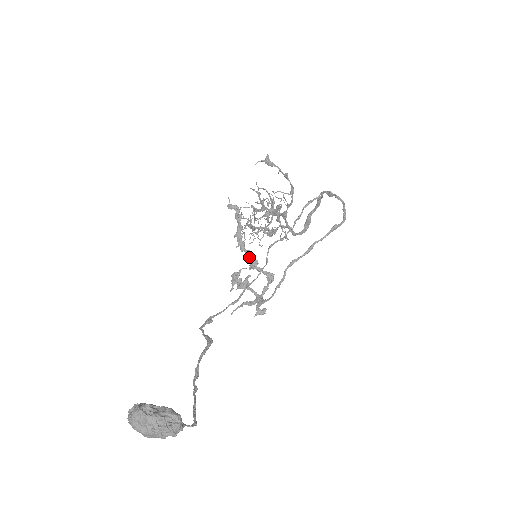
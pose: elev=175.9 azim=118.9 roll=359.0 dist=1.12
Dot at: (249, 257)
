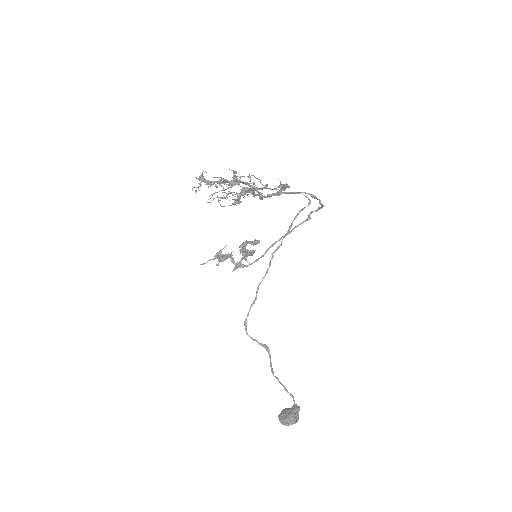
Dot at: (244, 252)
